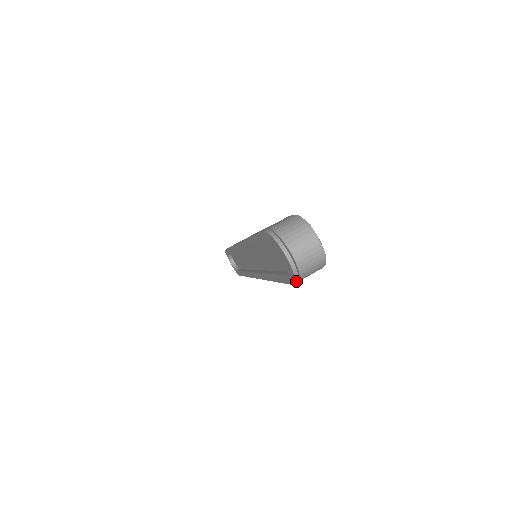
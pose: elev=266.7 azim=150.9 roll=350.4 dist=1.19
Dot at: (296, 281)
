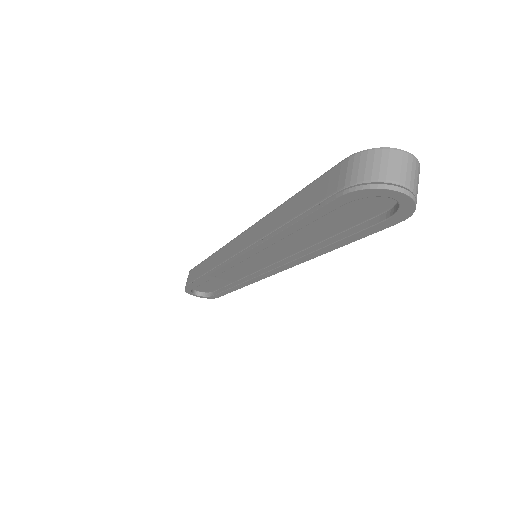
Dot at: (412, 213)
